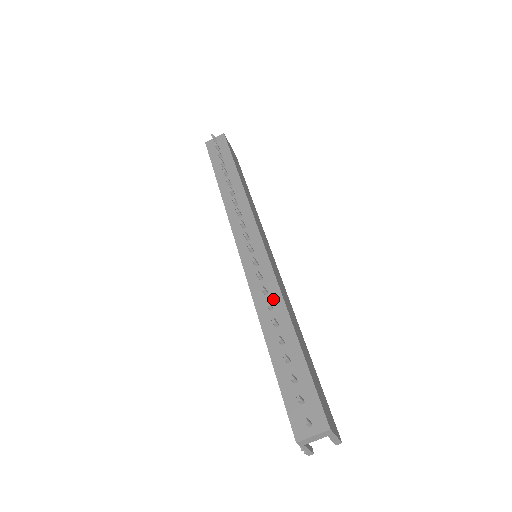
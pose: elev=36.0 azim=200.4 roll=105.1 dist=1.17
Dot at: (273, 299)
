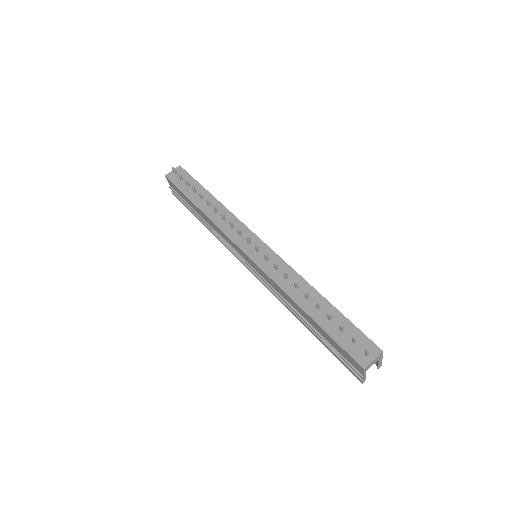
Dot at: (295, 280)
